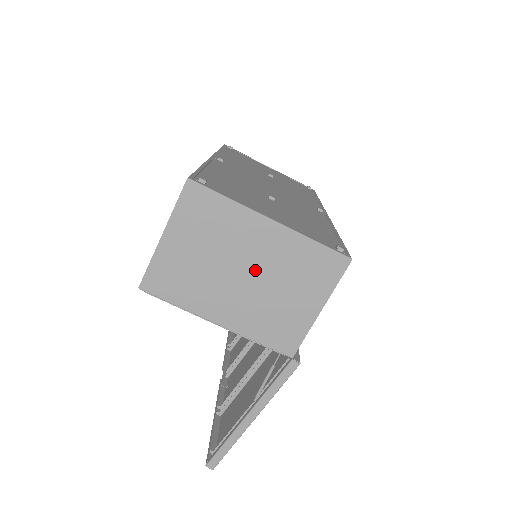
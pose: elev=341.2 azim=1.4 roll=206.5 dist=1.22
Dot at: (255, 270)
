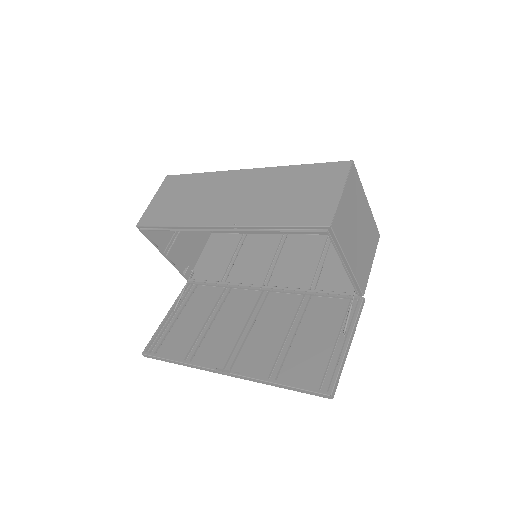
Dot at: (362, 230)
